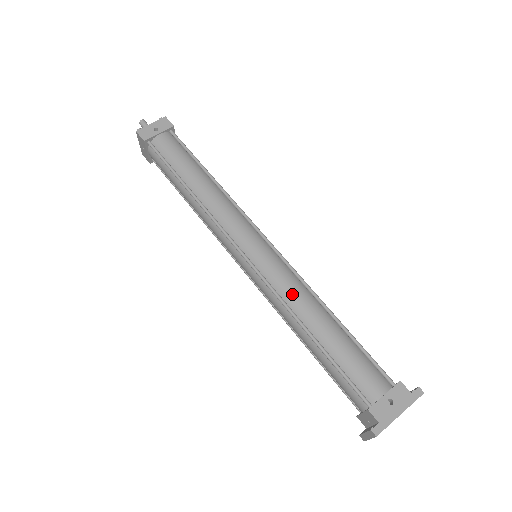
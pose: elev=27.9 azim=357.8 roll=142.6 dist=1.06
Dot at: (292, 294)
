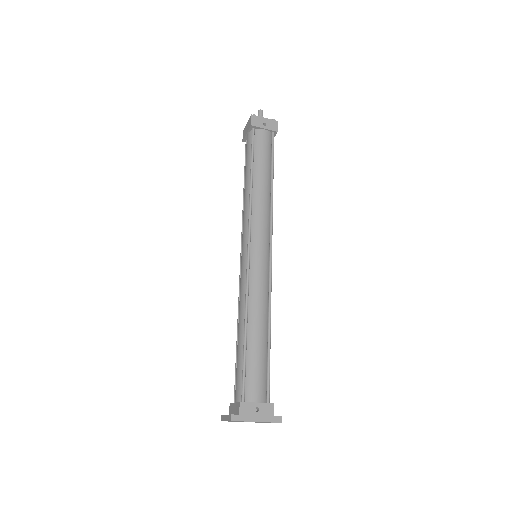
Dot at: (257, 297)
